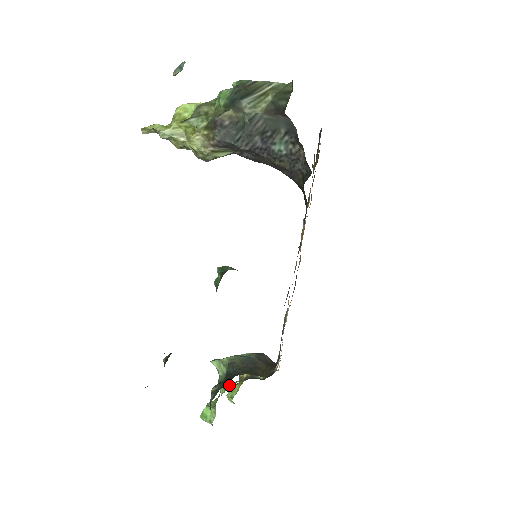
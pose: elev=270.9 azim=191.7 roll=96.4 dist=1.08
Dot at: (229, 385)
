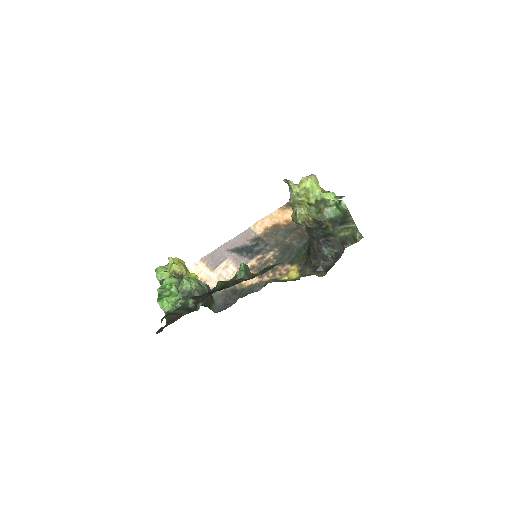
Dot at: (171, 280)
